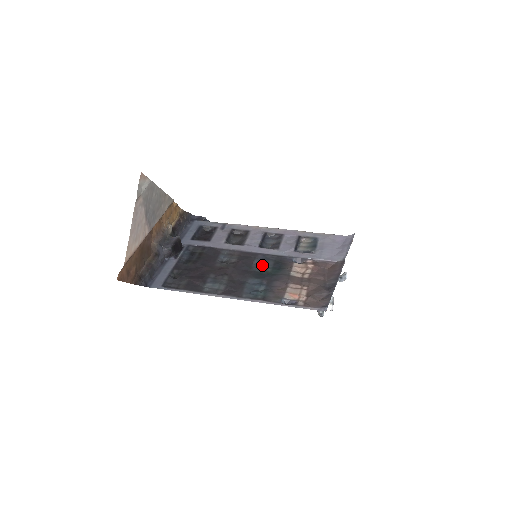
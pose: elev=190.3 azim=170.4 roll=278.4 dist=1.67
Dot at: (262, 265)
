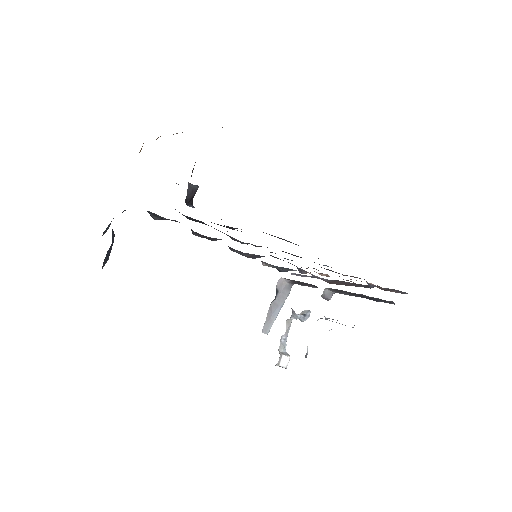
Dot at: occluded
